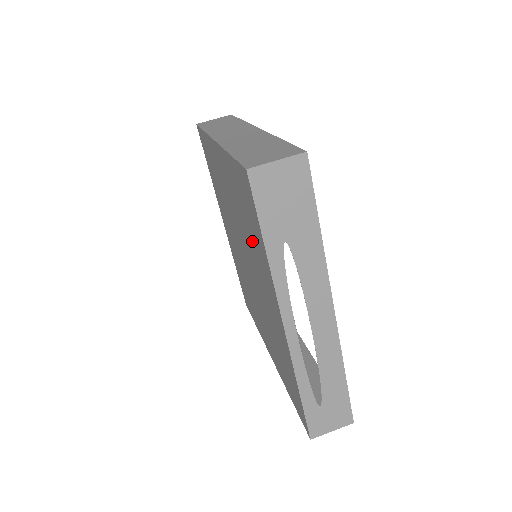
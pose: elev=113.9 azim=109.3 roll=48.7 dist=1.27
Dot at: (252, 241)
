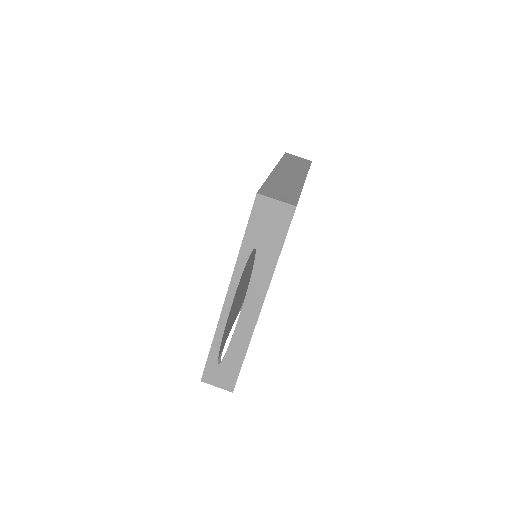
Dot at: occluded
